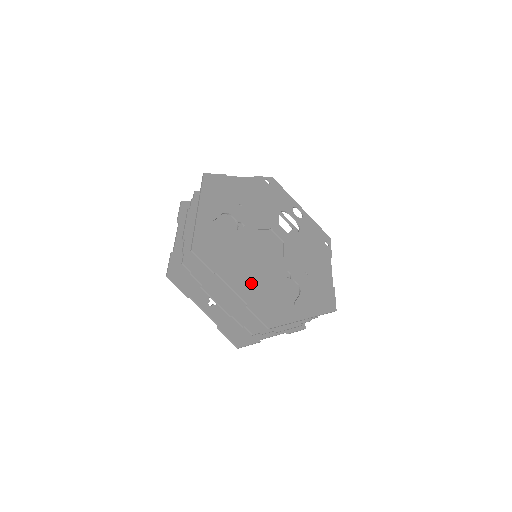
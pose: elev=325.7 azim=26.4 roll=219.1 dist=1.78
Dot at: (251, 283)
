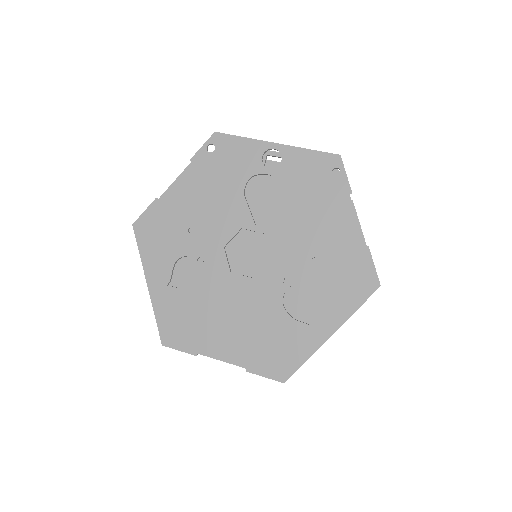
Dot at: (242, 337)
